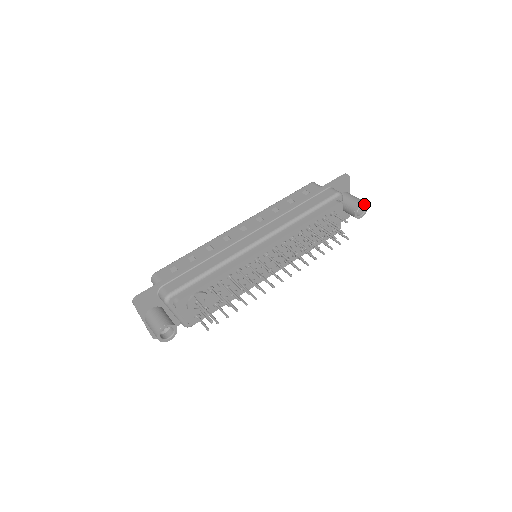
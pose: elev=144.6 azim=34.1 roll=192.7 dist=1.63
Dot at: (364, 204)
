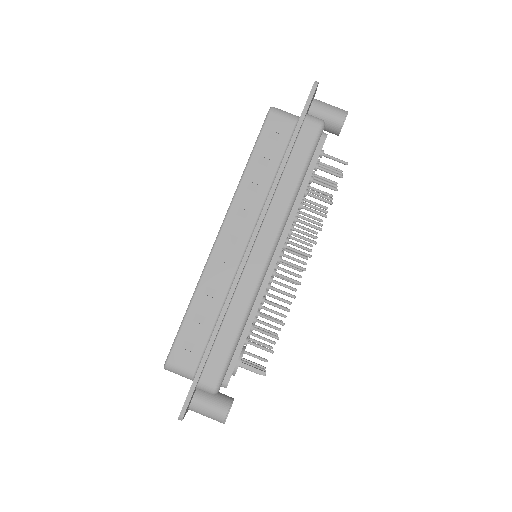
Dot at: (346, 116)
